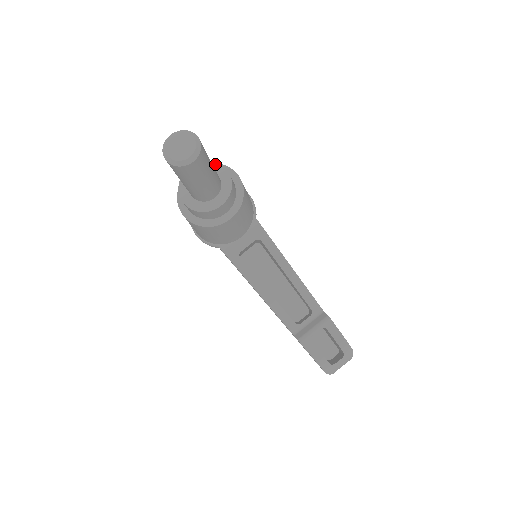
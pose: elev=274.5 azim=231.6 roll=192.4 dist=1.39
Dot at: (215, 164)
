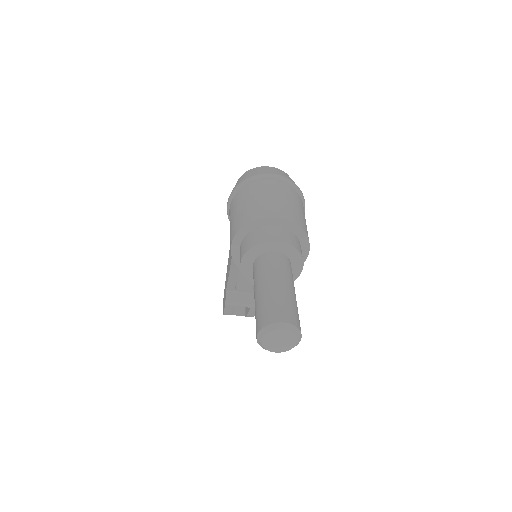
Dot at: (300, 258)
